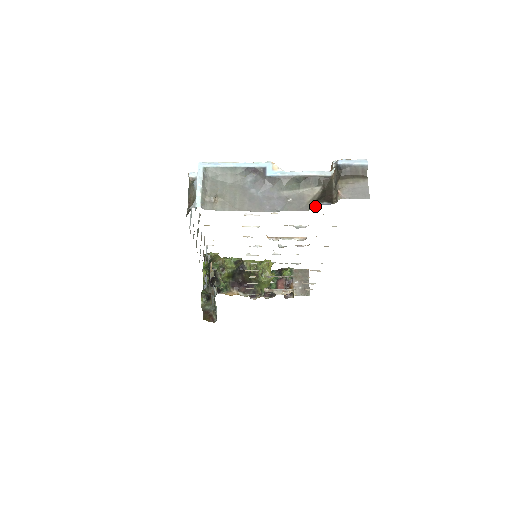
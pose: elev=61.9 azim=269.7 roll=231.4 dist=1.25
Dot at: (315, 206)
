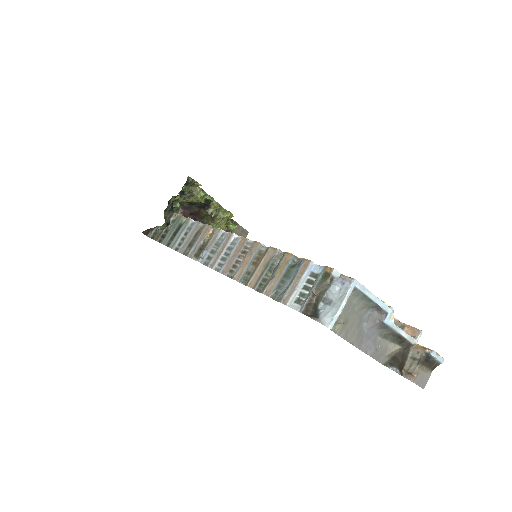
Dot at: (391, 368)
